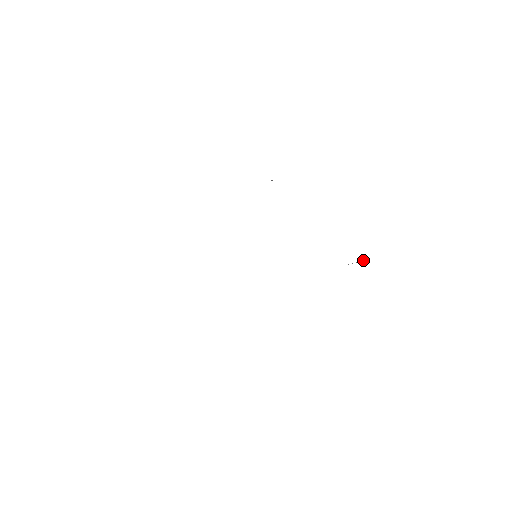
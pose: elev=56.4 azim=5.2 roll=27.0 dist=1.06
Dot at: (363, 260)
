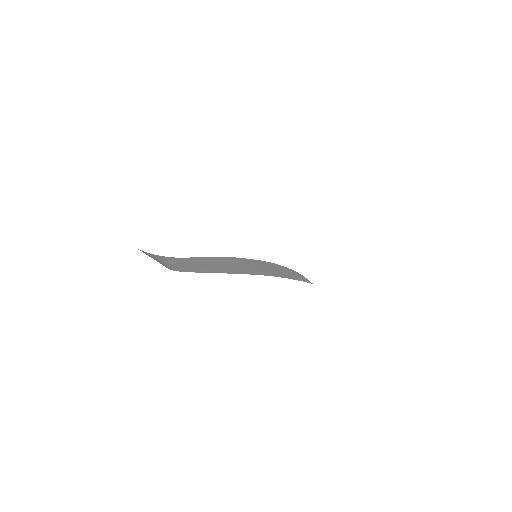
Dot at: (303, 276)
